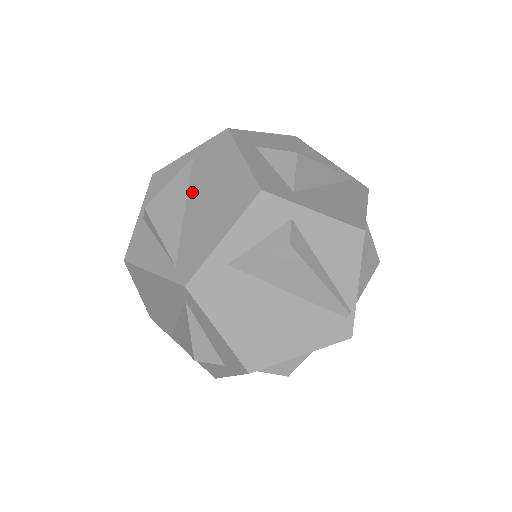
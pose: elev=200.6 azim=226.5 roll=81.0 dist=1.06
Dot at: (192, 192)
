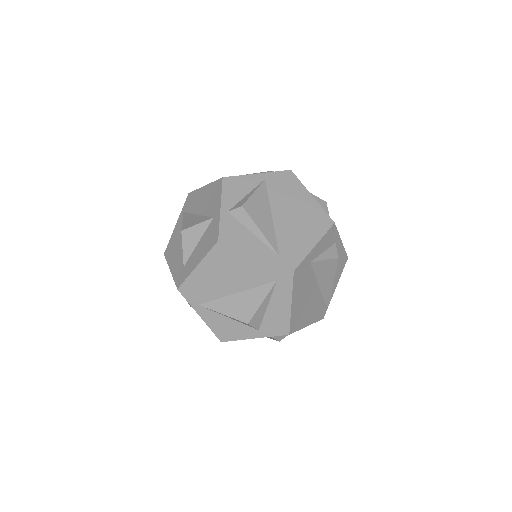
Dot at: (275, 206)
